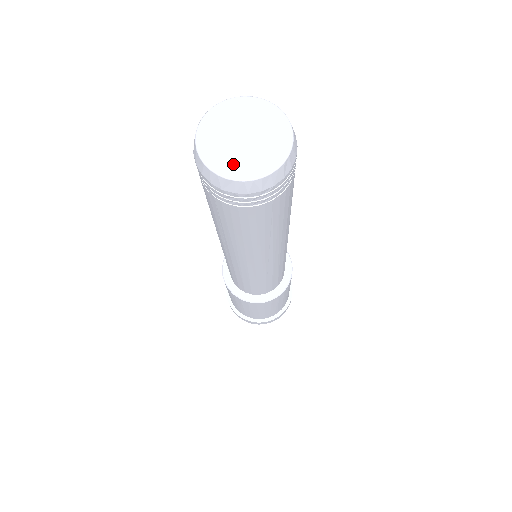
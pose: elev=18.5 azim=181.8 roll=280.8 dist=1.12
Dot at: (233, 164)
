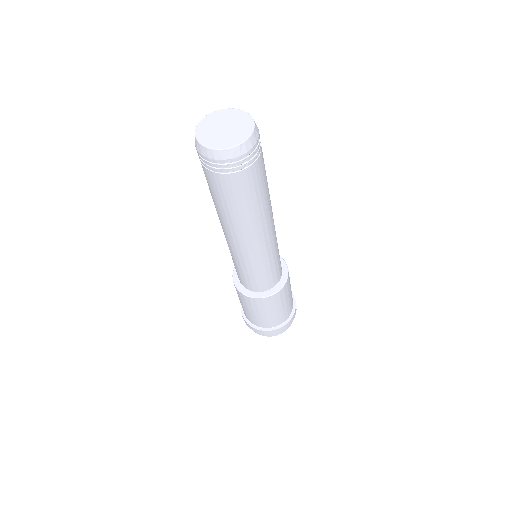
Dot at: (211, 140)
